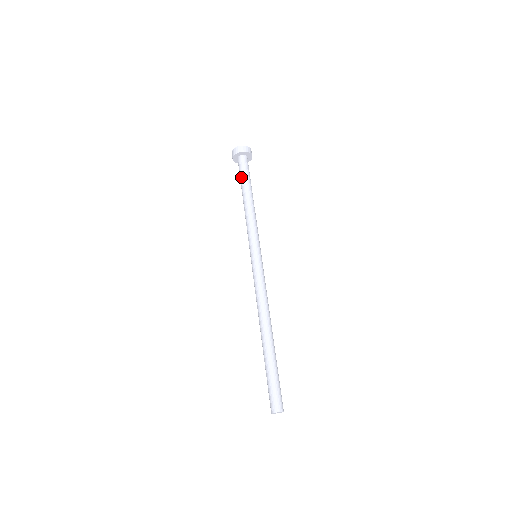
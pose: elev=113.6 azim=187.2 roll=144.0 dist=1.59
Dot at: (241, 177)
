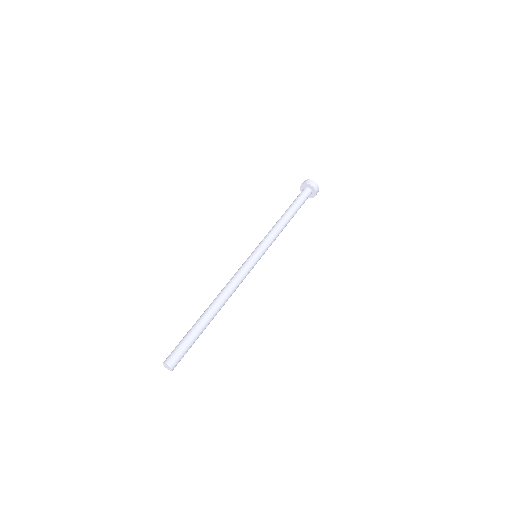
Dot at: occluded
